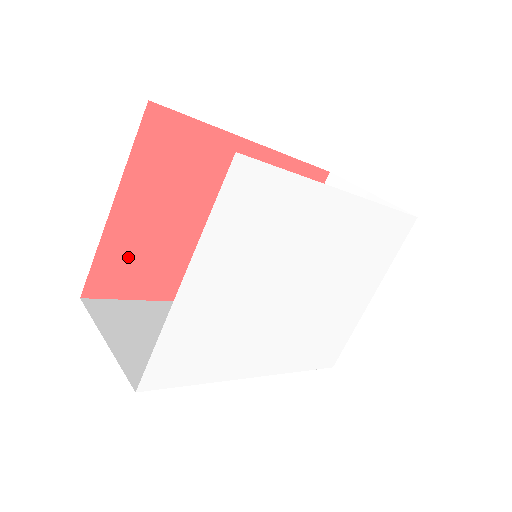
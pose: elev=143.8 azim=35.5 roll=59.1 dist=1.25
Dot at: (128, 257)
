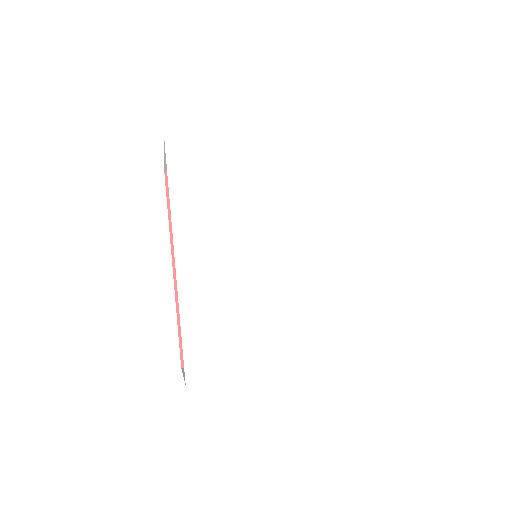
Dot at: occluded
